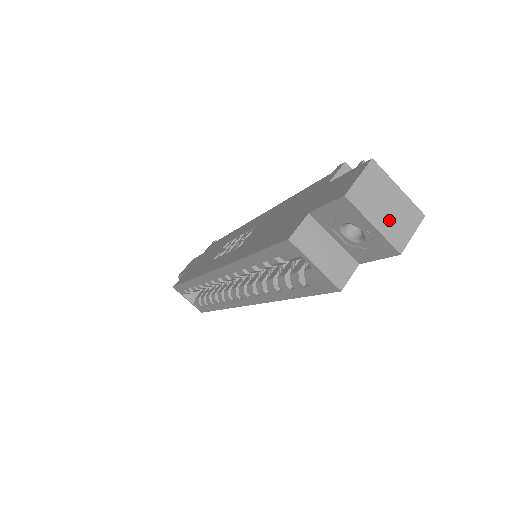
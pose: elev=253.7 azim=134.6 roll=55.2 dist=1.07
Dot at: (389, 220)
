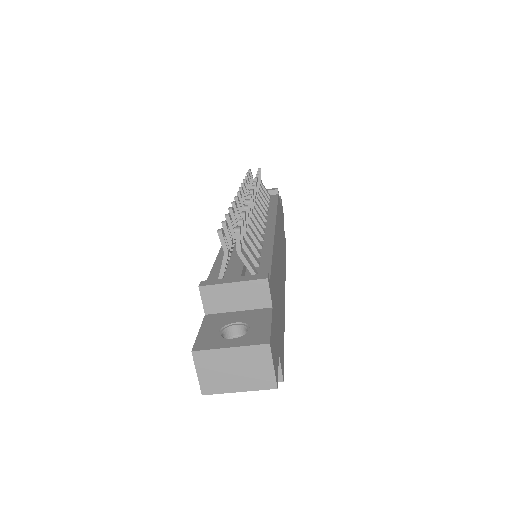
Dot at: (246, 377)
